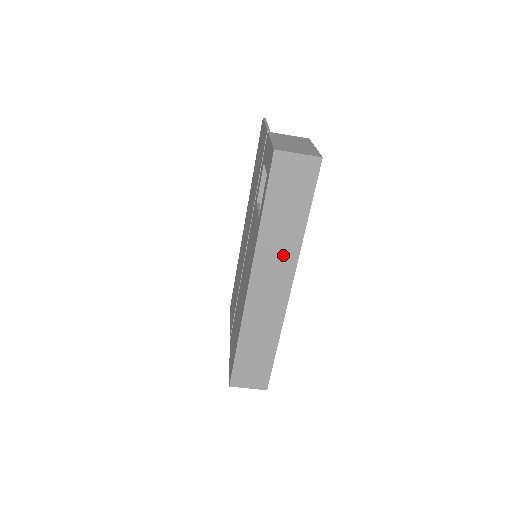
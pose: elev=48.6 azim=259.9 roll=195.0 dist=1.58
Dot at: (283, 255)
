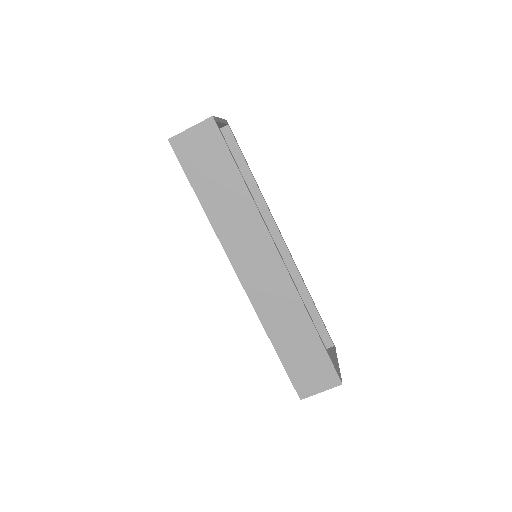
Dot at: (248, 230)
